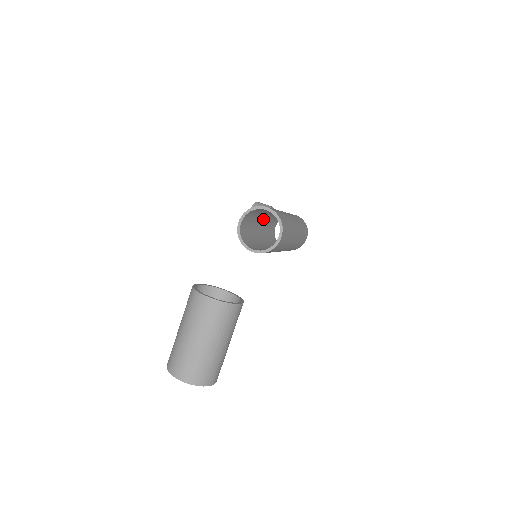
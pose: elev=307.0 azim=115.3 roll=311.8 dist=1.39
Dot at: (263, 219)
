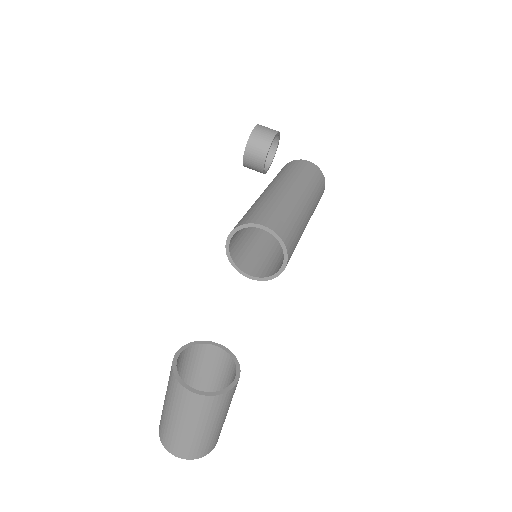
Dot at: occluded
